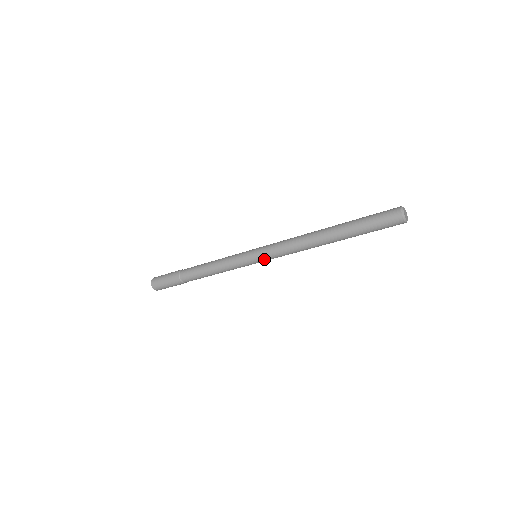
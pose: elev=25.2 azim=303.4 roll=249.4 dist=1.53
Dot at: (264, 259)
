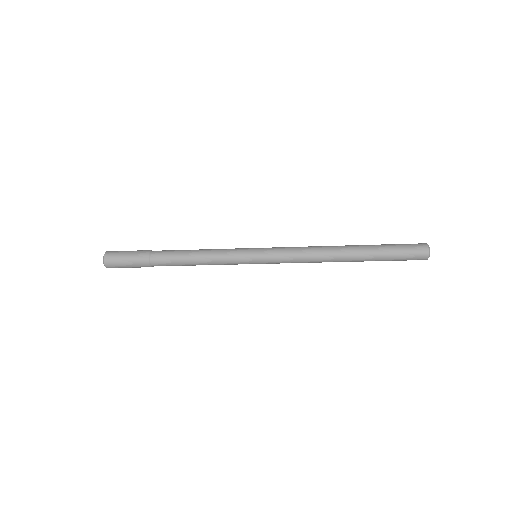
Dot at: (267, 260)
